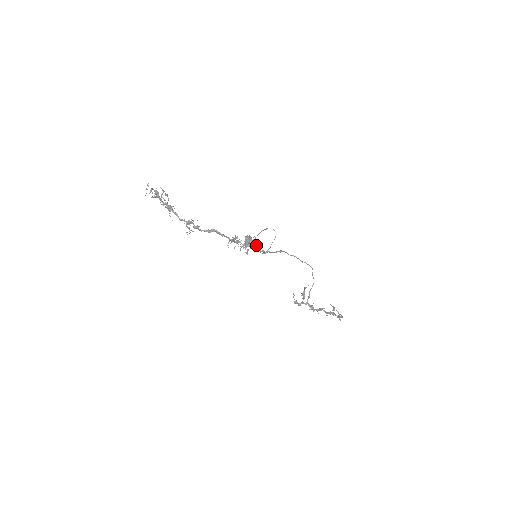
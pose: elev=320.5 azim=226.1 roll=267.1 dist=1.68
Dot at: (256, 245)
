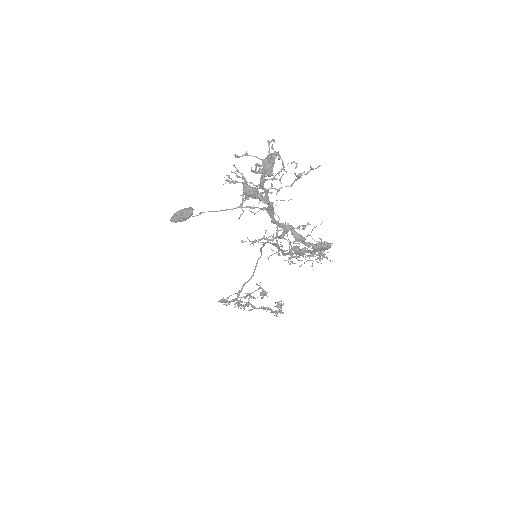
Dot at: occluded
